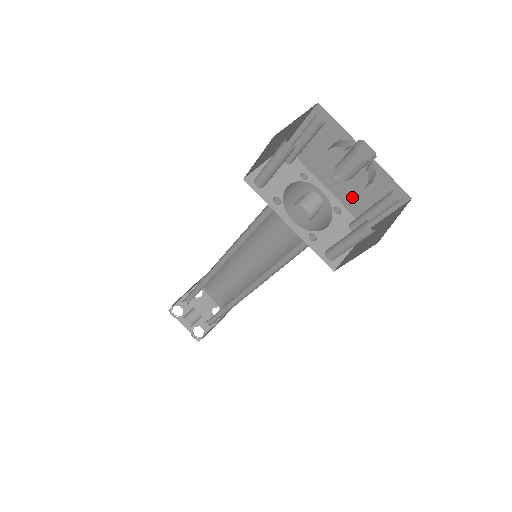
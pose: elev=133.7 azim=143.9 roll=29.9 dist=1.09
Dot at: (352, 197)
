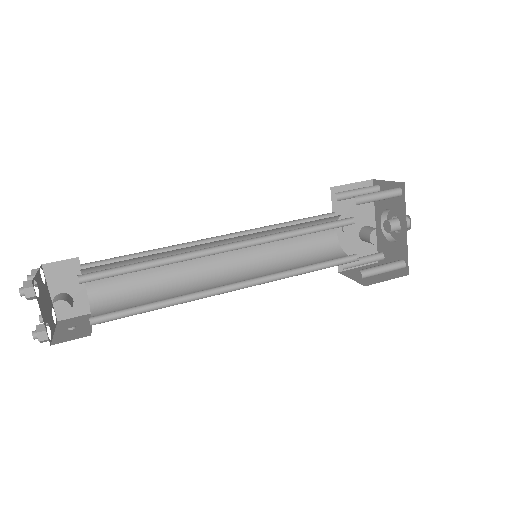
Dot at: (346, 245)
